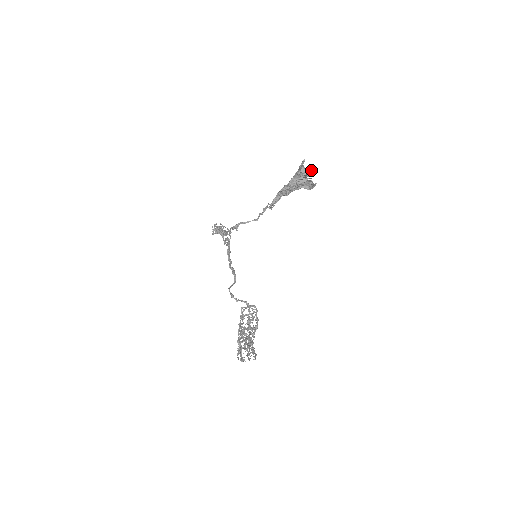
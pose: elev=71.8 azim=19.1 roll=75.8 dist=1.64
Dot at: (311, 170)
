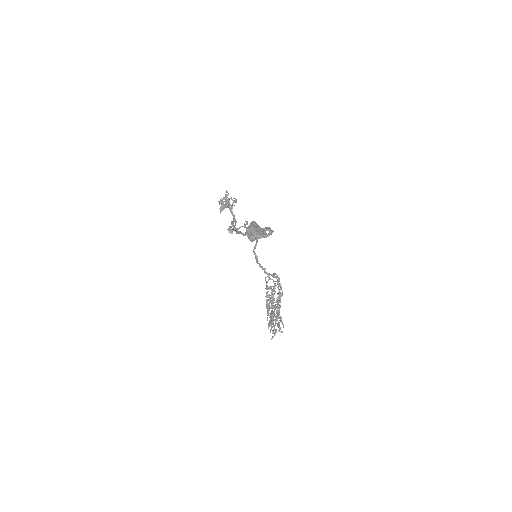
Dot at: (260, 234)
